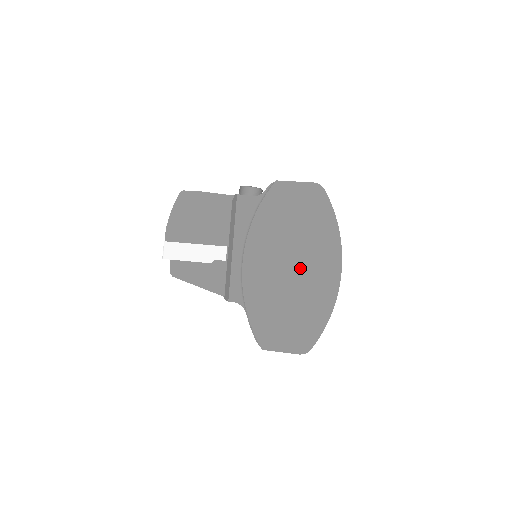
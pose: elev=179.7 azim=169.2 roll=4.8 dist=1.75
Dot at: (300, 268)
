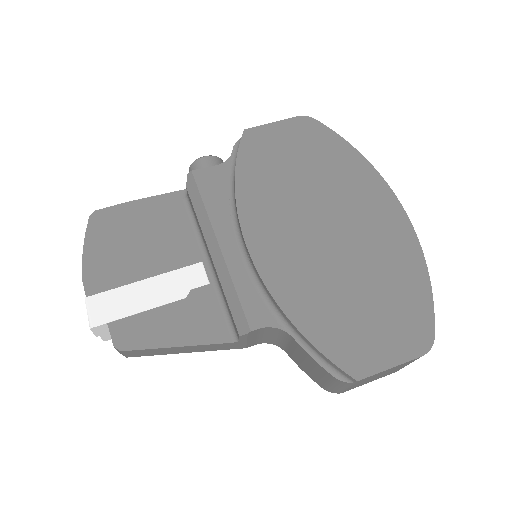
Dot at: (342, 224)
